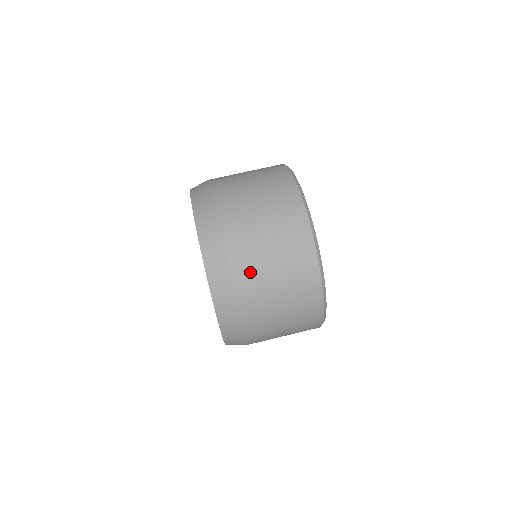
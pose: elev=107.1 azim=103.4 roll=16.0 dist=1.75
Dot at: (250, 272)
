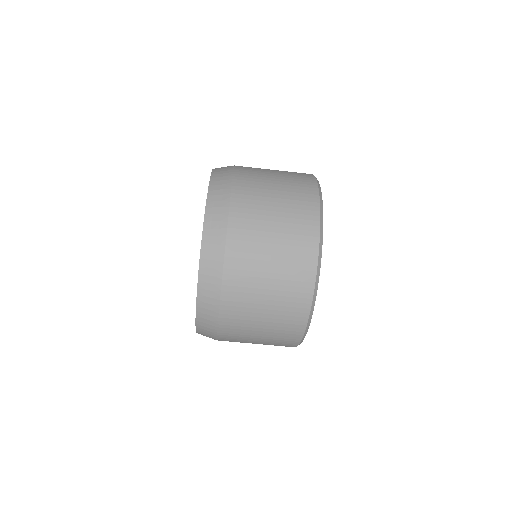
Dot at: (237, 330)
